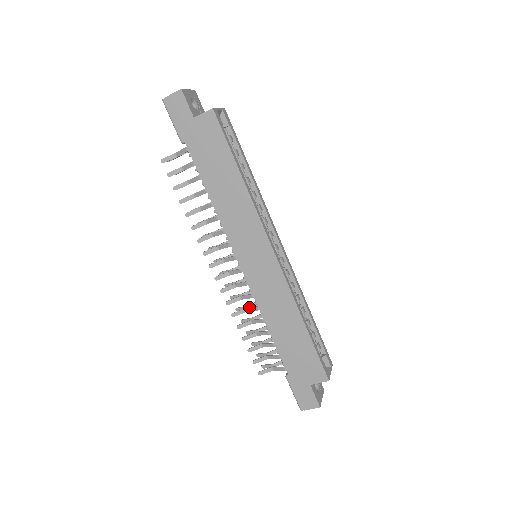
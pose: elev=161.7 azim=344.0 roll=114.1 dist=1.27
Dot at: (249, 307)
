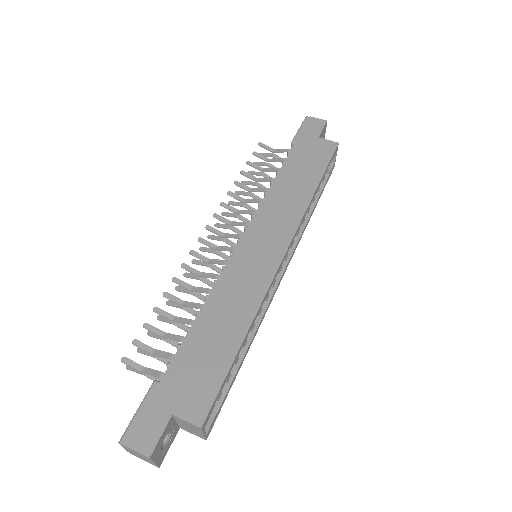
Dot at: (199, 287)
